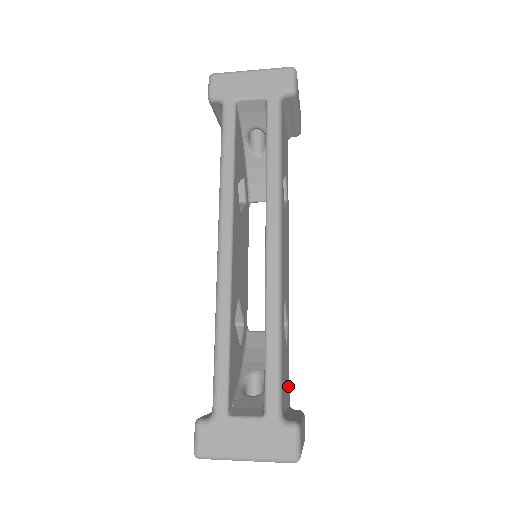
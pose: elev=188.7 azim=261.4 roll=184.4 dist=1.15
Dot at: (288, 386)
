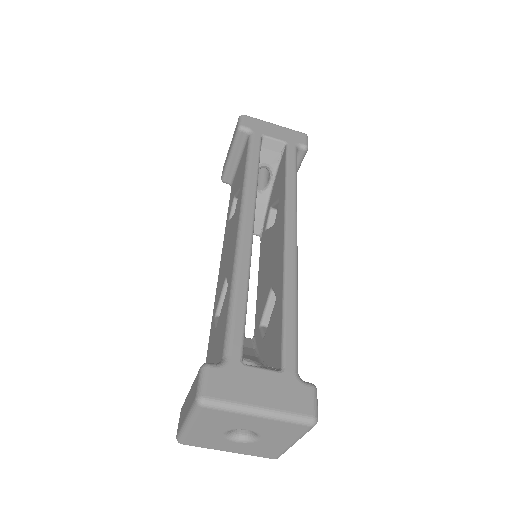
Dot at: occluded
